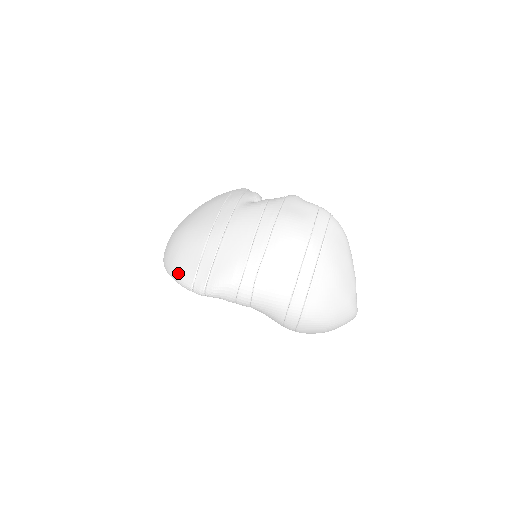
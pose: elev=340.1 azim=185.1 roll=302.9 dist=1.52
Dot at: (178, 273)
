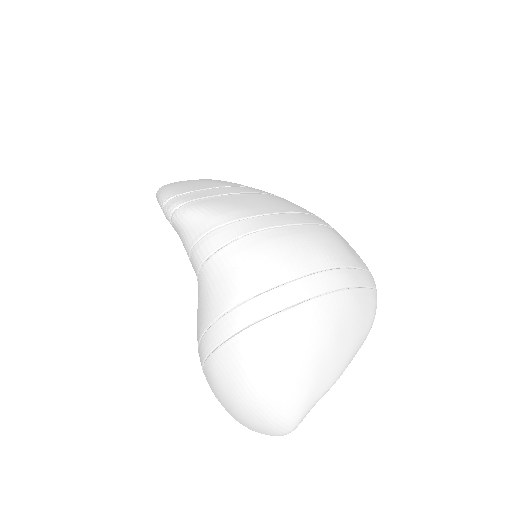
Dot at: (171, 185)
